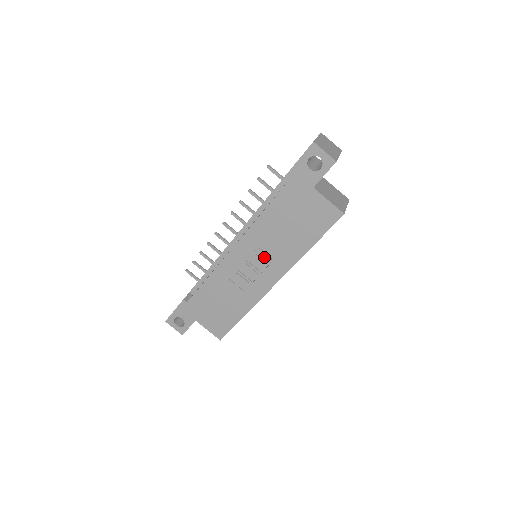
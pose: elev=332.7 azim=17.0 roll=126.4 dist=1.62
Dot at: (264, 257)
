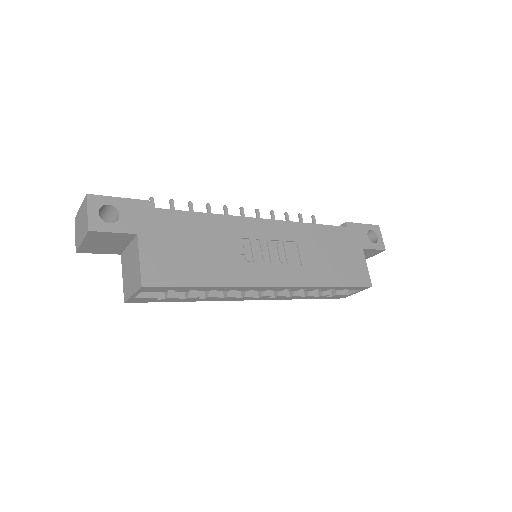
Dot at: (288, 254)
